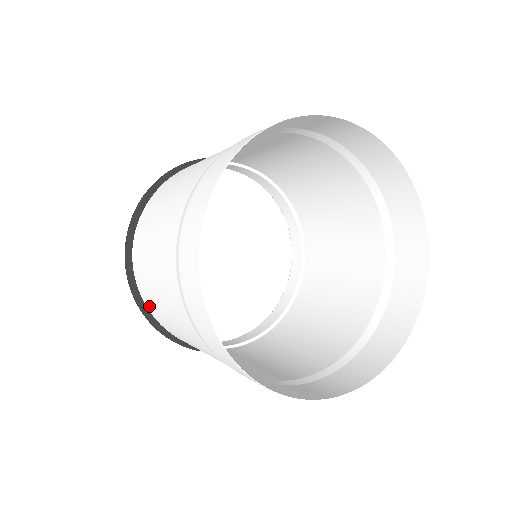
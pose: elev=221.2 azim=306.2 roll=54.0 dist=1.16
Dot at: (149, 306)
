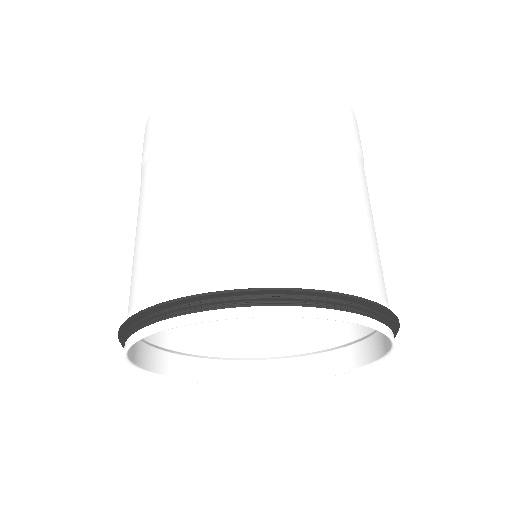
Dot at: (160, 273)
